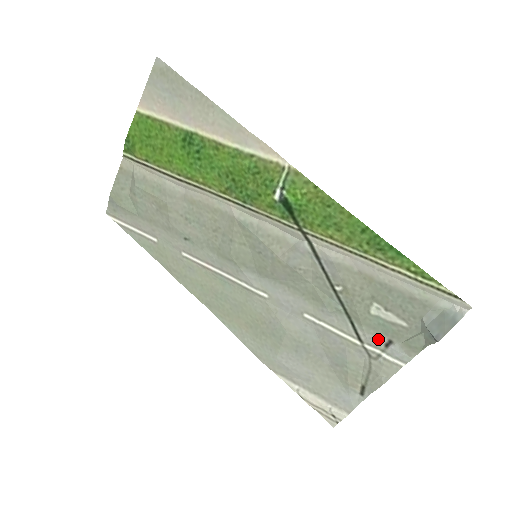
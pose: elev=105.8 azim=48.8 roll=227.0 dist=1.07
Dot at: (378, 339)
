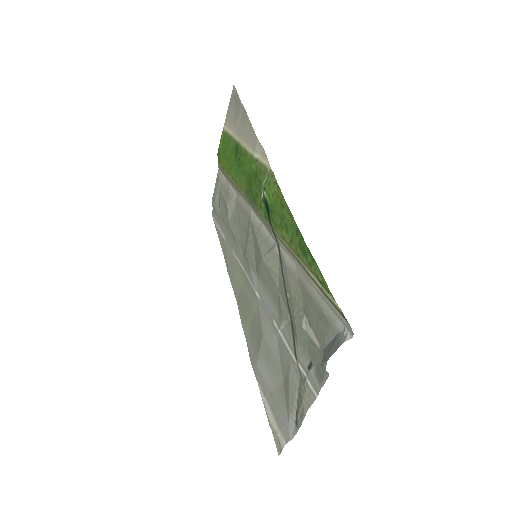
Dot at: (305, 359)
